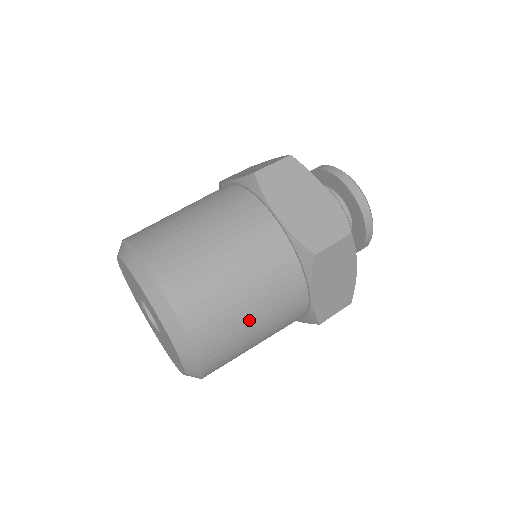
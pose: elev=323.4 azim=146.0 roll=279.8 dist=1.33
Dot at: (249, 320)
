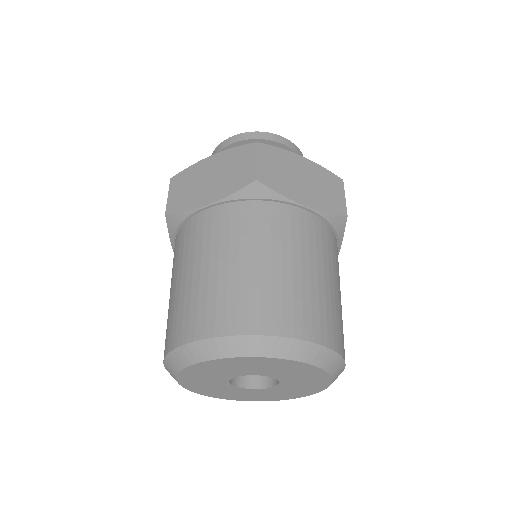
Dot at: (341, 305)
